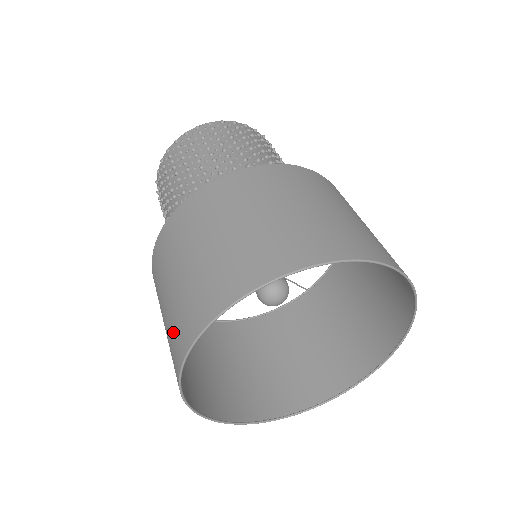
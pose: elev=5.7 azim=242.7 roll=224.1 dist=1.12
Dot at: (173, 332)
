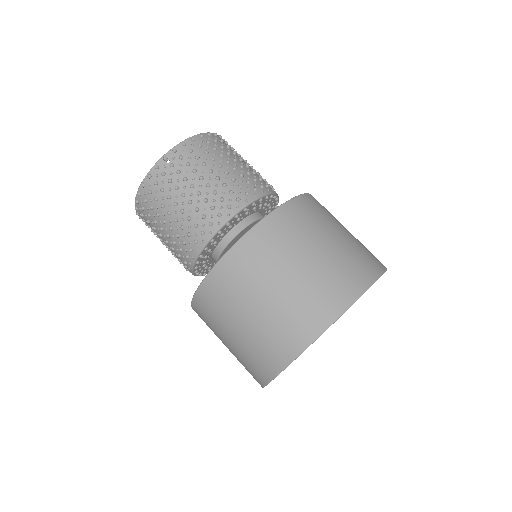
Dot at: (304, 307)
